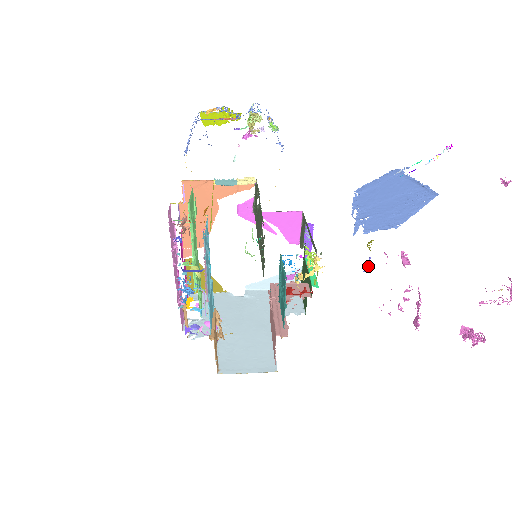
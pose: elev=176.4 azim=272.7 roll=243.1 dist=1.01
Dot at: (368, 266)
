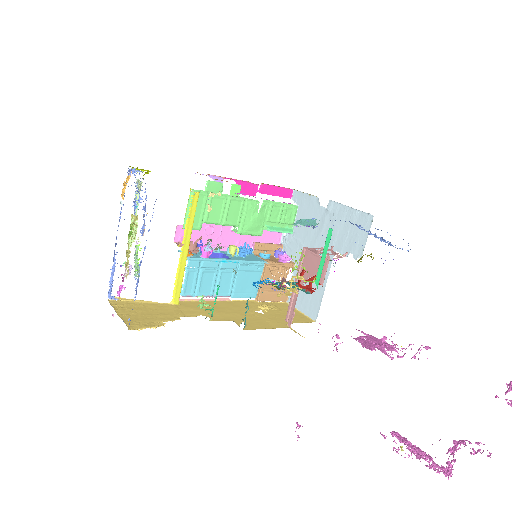
Dot at: occluded
